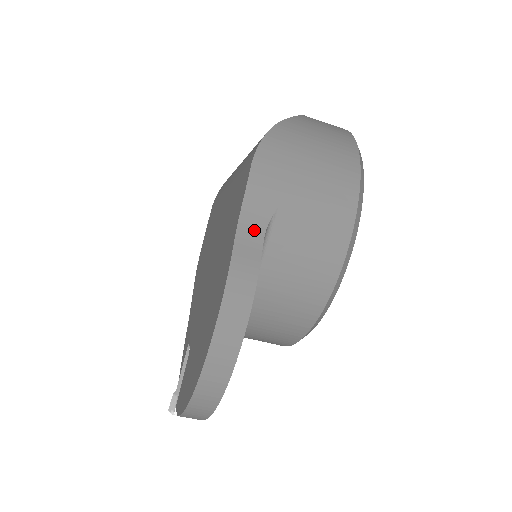
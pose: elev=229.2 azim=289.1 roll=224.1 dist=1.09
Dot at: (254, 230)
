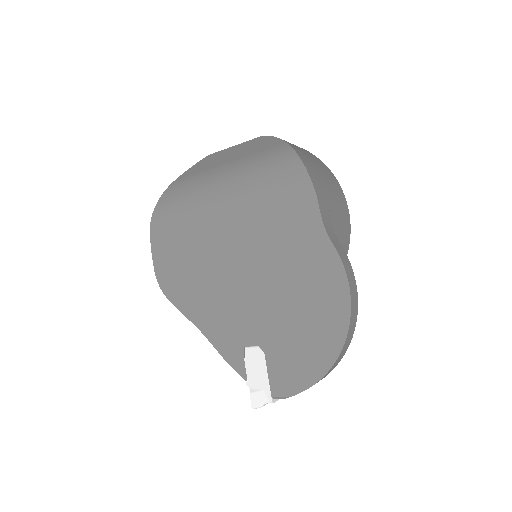
Dot at: (330, 229)
